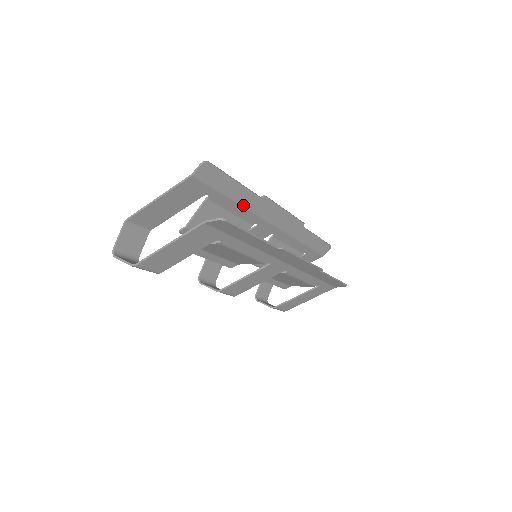
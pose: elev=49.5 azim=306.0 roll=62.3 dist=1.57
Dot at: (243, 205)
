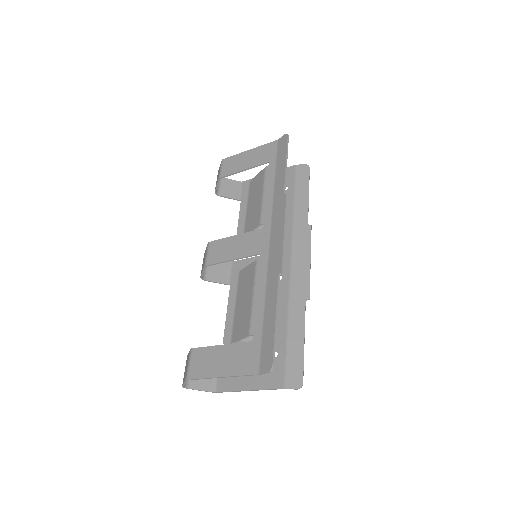
Dot at: (267, 294)
